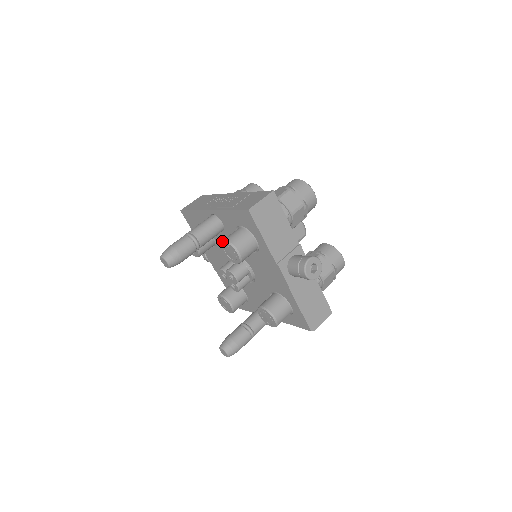
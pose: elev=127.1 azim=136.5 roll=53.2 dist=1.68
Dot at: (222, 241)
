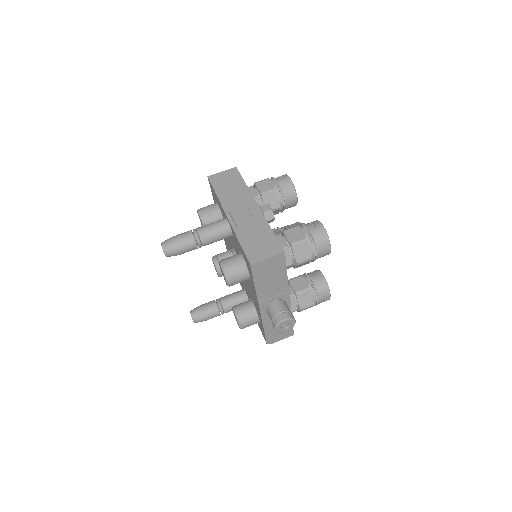
Dot at: (220, 262)
